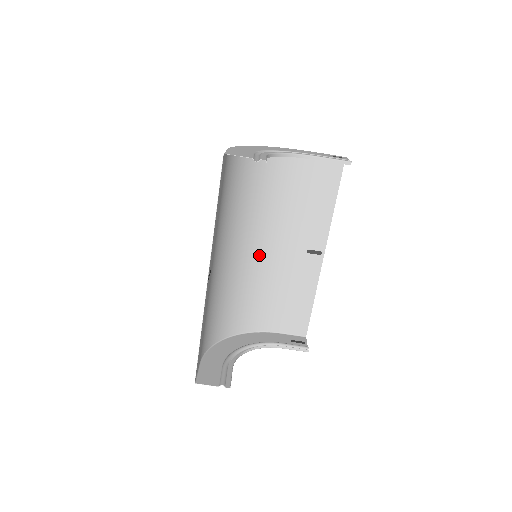
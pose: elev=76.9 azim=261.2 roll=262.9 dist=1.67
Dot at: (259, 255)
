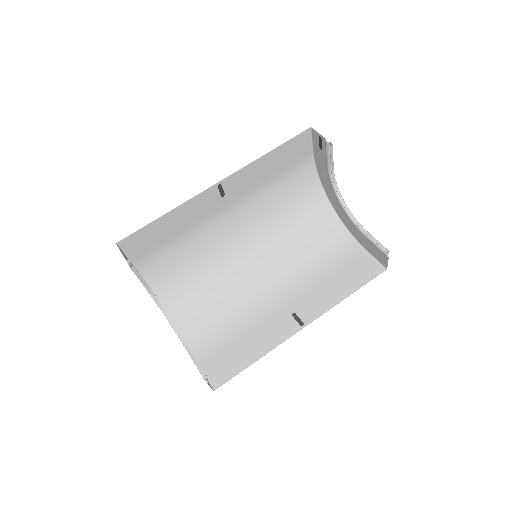
Dot at: (256, 279)
